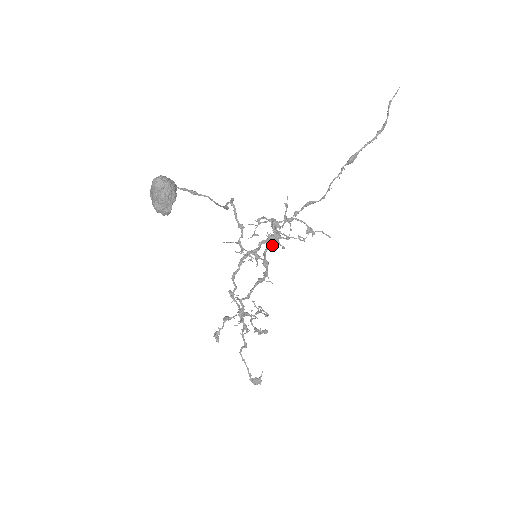
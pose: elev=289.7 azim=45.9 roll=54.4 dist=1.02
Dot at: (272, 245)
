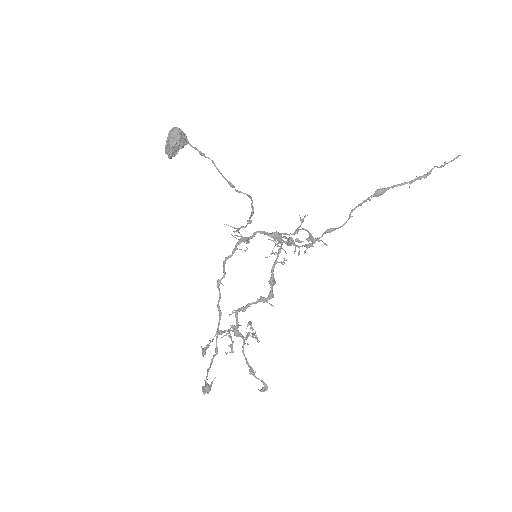
Dot at: occluded
